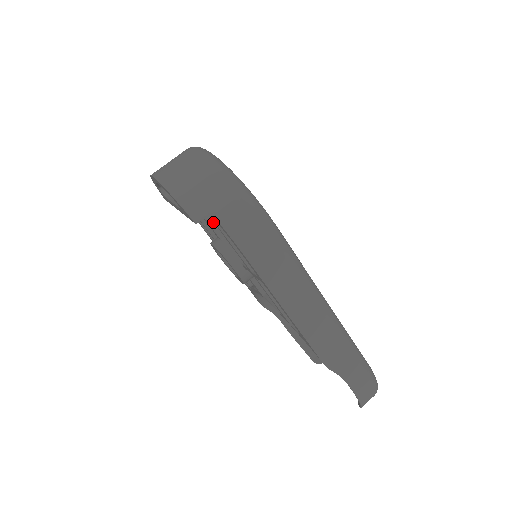
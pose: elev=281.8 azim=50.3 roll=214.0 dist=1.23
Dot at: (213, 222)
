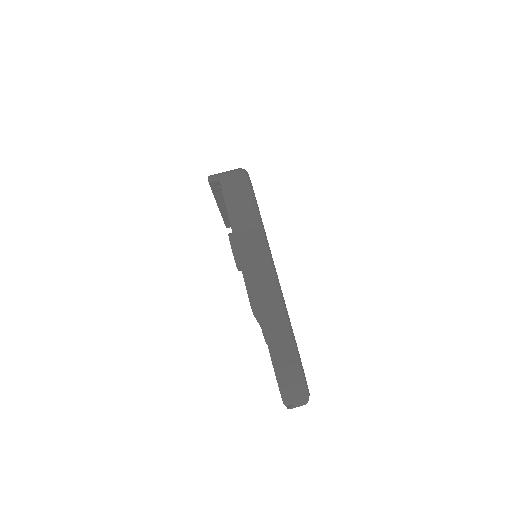
Dot at: occluded
